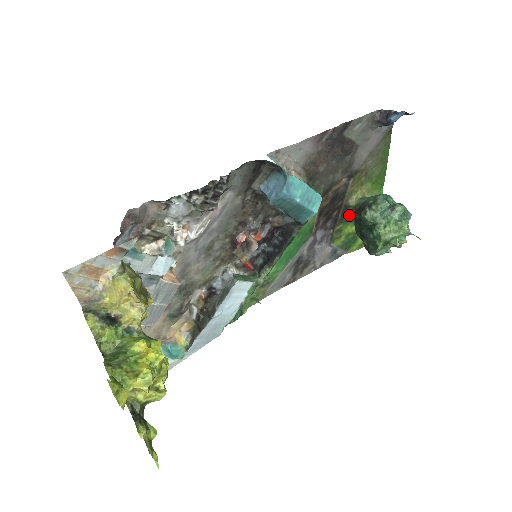
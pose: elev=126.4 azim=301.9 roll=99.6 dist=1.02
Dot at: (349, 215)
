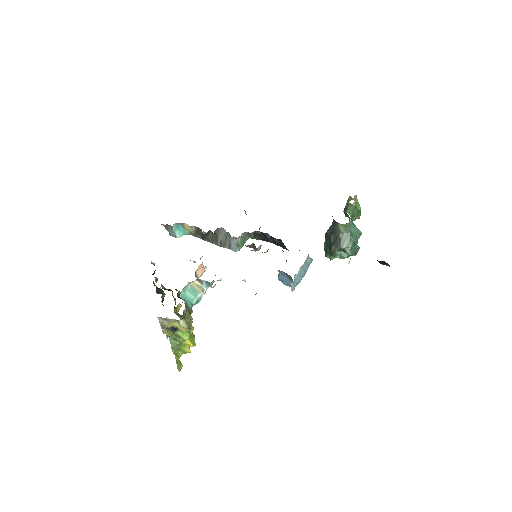
Dot at: occluded
